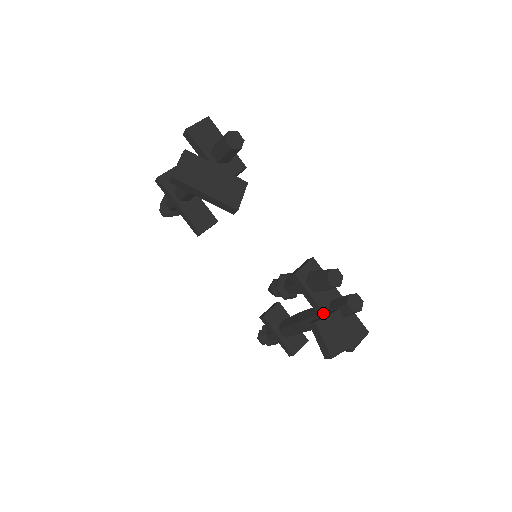
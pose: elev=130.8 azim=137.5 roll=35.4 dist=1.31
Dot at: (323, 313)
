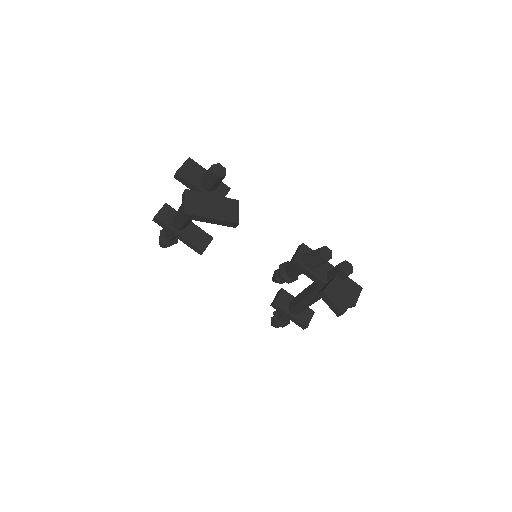
Dot at: (324, 284)
